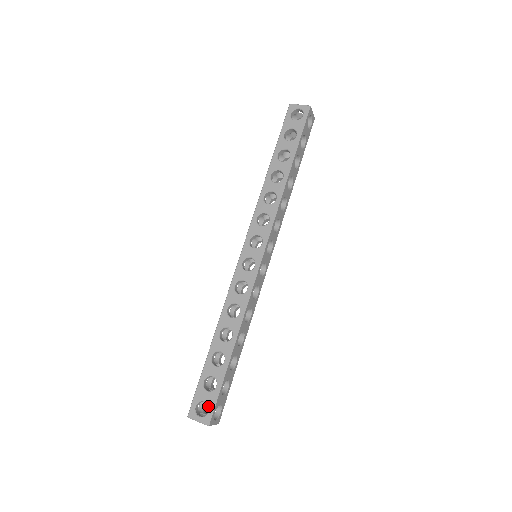
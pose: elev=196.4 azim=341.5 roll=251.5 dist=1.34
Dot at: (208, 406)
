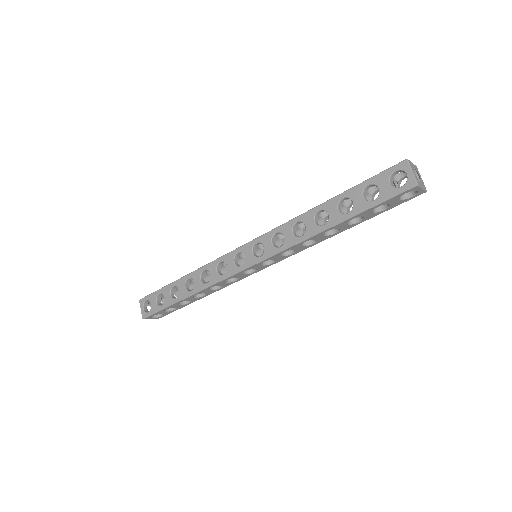
Dot at: (150, 309)
